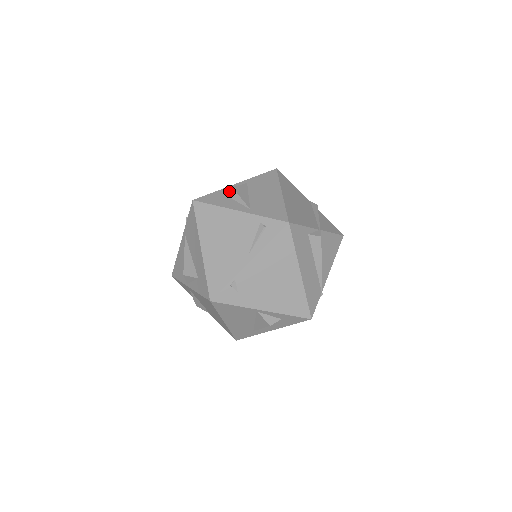
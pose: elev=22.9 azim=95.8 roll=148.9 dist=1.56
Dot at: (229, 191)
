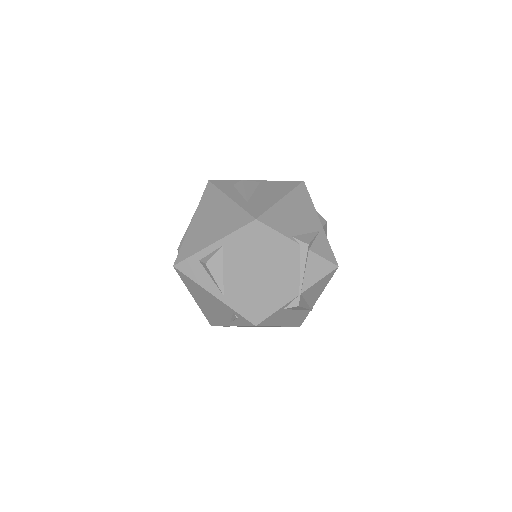
Dot at: (204, 265)
